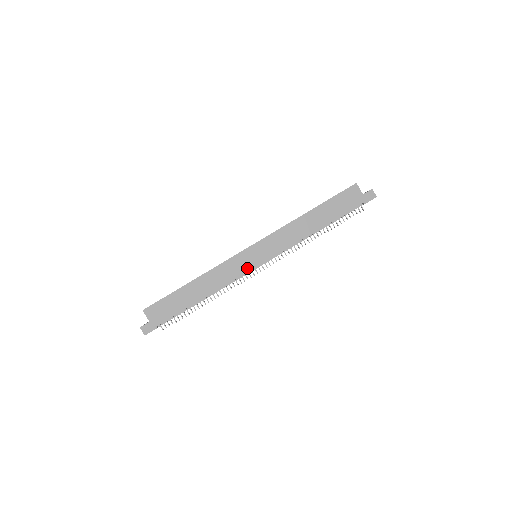
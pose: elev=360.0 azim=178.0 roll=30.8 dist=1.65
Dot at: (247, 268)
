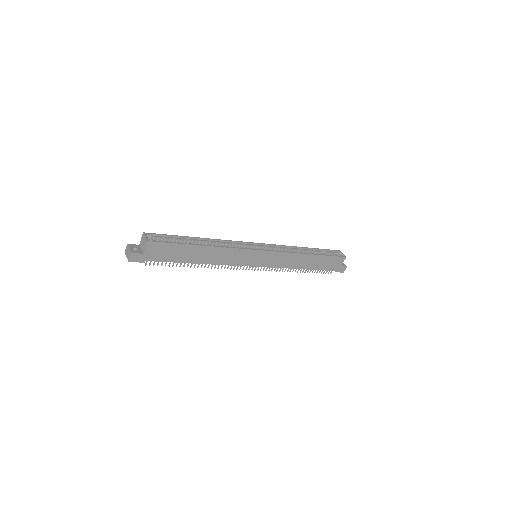
Dot at: (246, 263)
